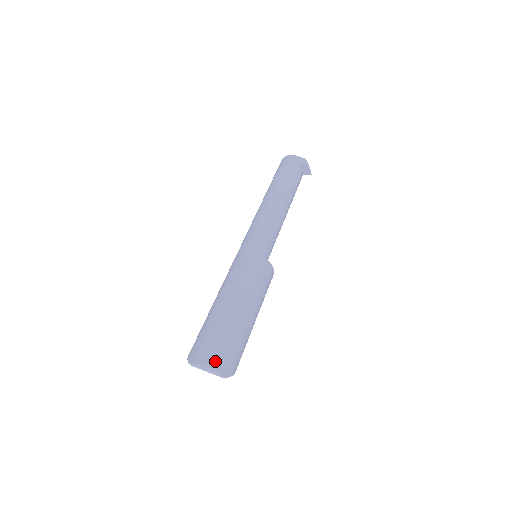
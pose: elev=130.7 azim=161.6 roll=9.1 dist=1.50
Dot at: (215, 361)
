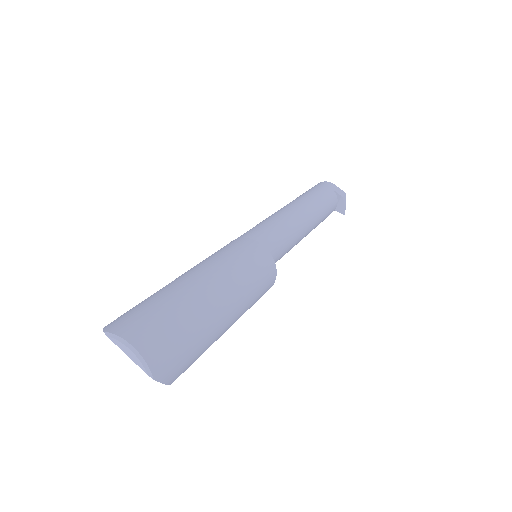
Dot at: (149, 343)
